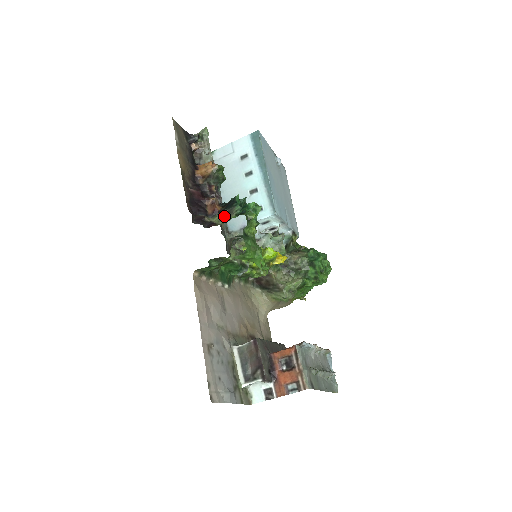
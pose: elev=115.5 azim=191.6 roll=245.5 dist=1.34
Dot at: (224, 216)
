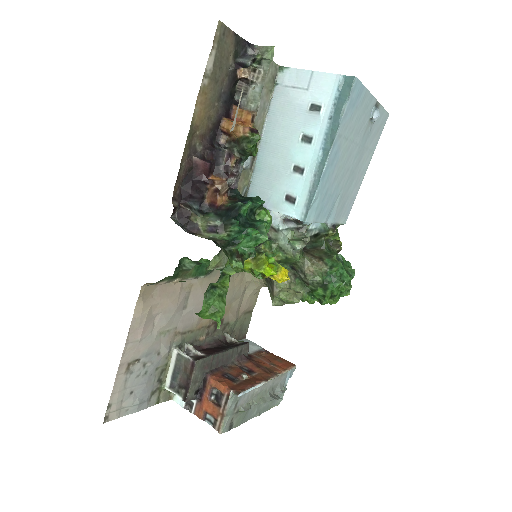
Dot at: (214, 228)
